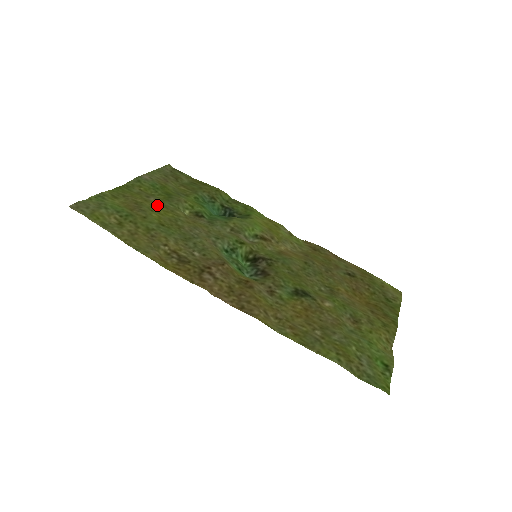
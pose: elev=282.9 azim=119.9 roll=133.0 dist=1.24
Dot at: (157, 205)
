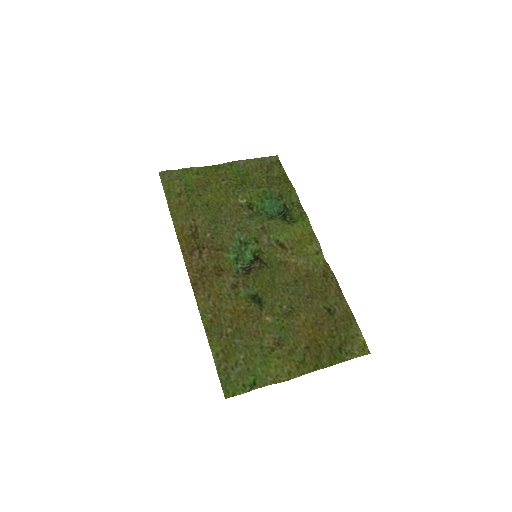
Dot at: (221, 189)
